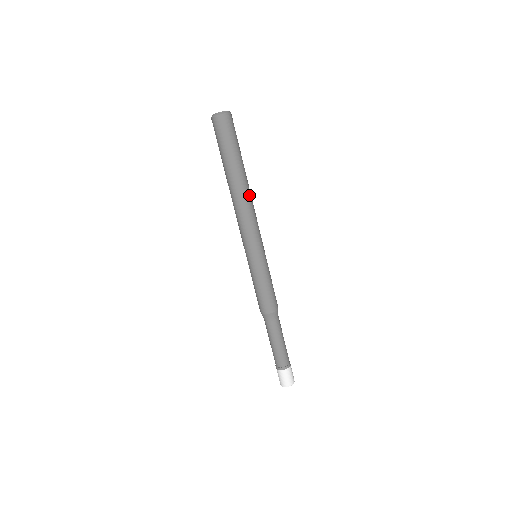
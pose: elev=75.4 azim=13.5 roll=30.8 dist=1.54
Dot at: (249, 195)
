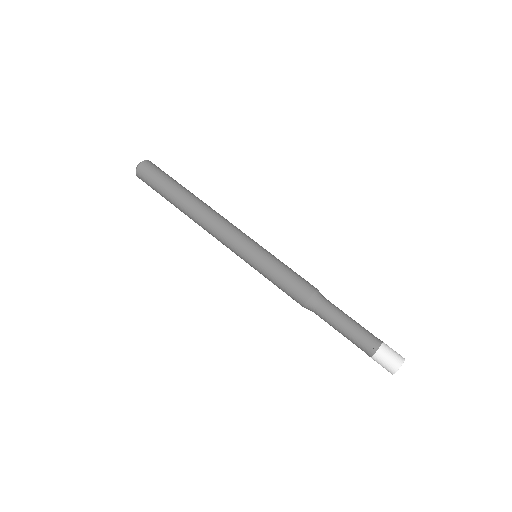
Dot at: (210, 208)
